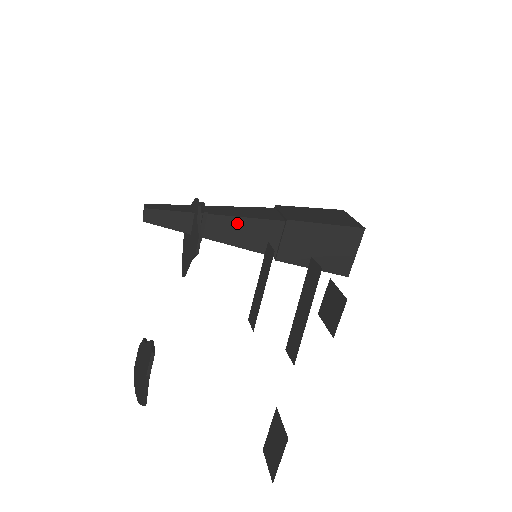
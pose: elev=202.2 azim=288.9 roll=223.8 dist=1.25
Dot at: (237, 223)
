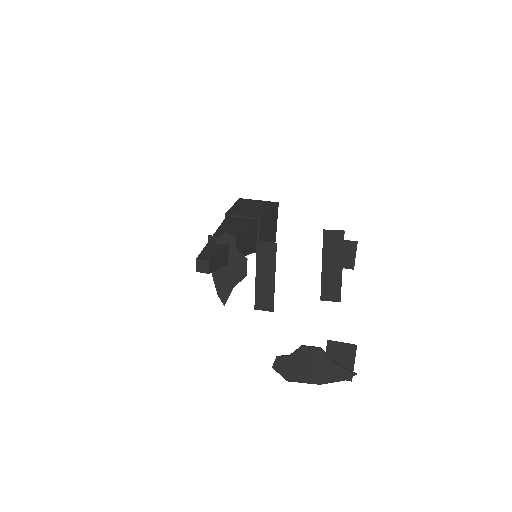
Dot at: (243, 237)
